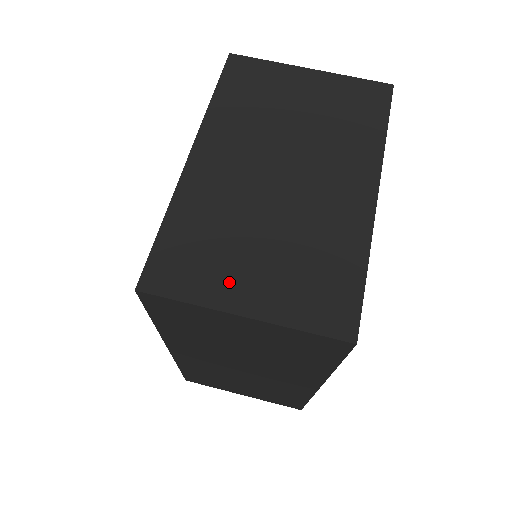
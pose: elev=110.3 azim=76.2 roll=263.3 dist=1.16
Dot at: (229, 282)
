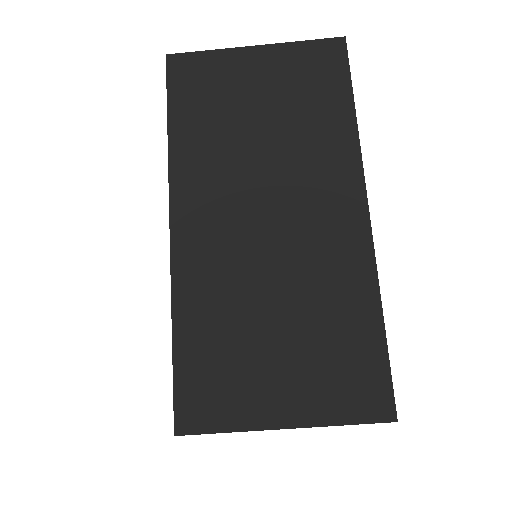
Dot at: occluded
